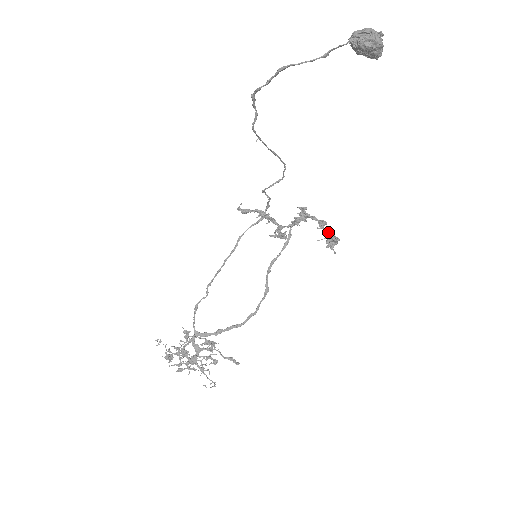
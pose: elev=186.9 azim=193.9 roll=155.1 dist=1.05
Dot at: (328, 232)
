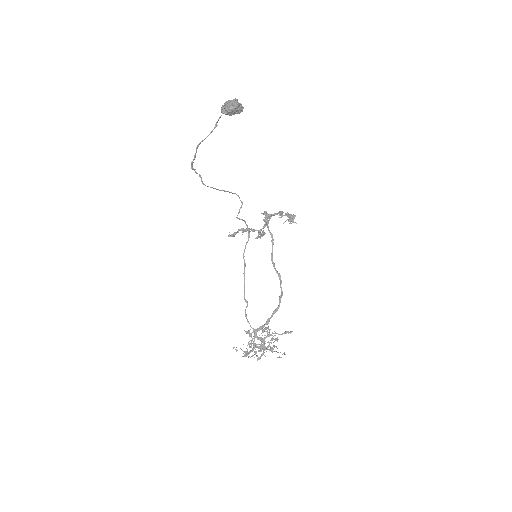
Dot at: (287, 215)
